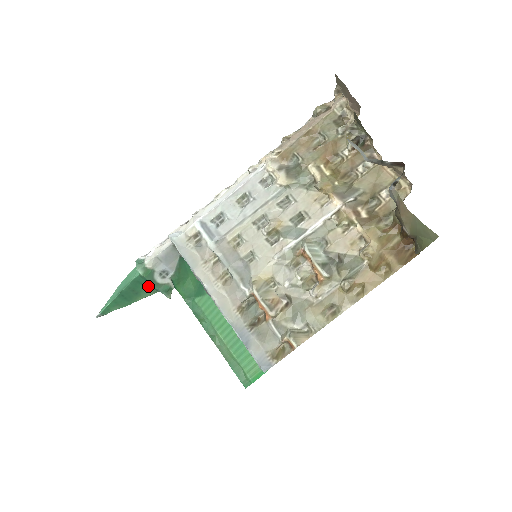
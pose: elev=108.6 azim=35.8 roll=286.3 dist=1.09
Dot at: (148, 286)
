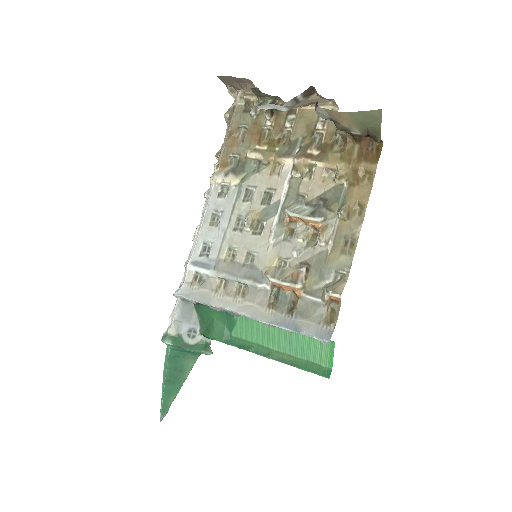
Dot at: (186, 356)
